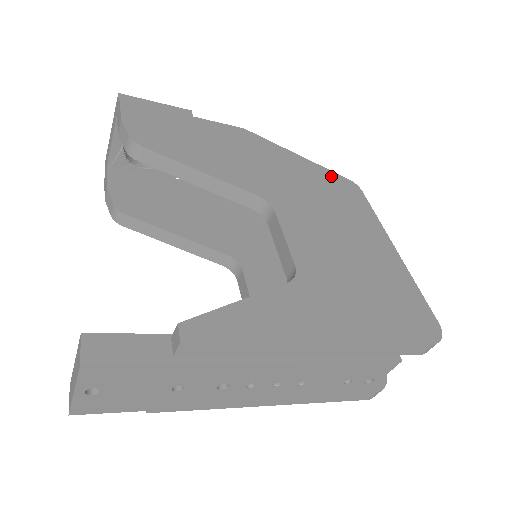
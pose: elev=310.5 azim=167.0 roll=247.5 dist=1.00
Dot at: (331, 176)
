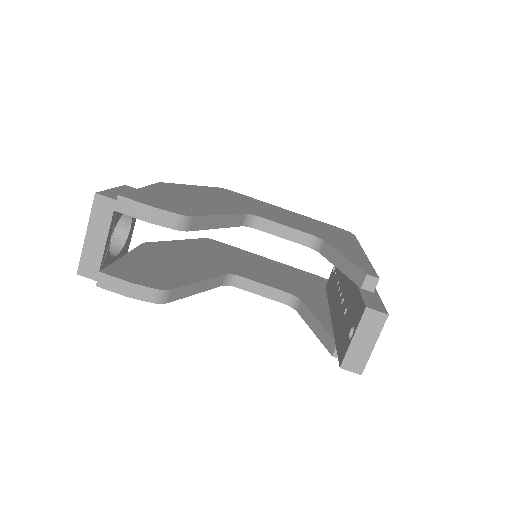
Dot at: (217, 189)
